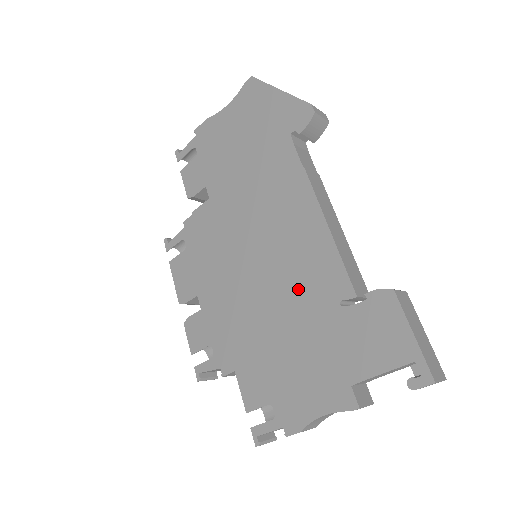
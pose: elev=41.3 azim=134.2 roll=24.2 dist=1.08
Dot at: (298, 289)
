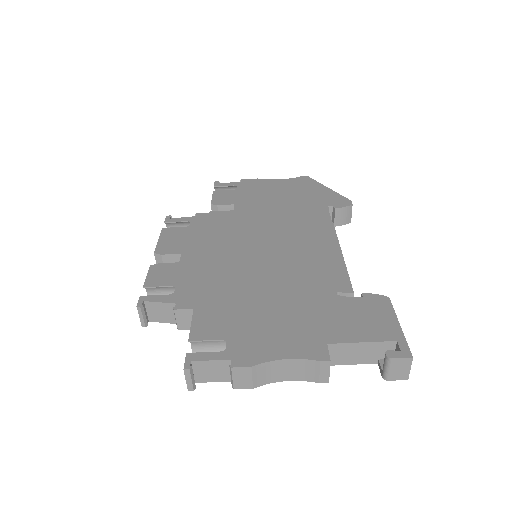
Dot at: (298, 276)
